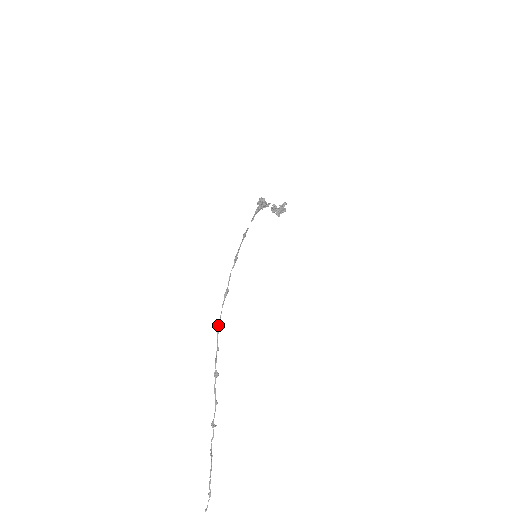
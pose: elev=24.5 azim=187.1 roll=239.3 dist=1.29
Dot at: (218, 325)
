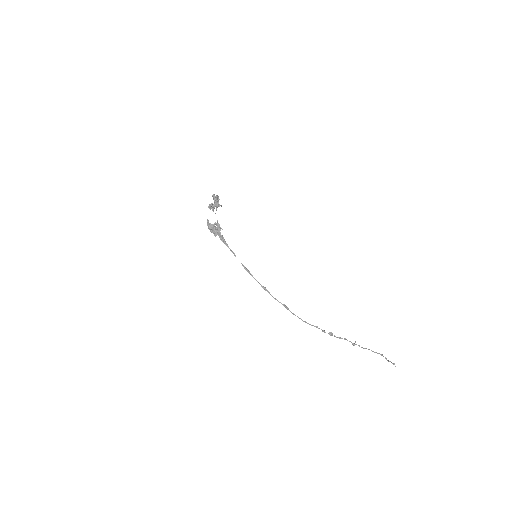
Dot at: occluded
